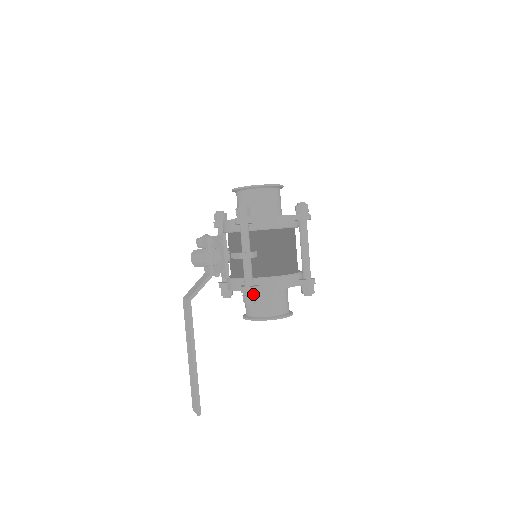
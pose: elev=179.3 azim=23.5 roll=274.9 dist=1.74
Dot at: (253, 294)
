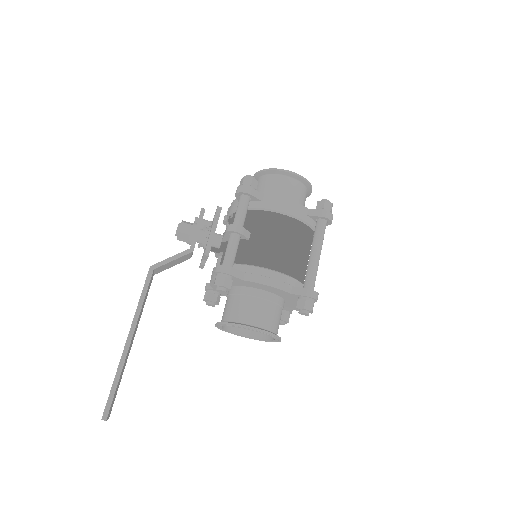
Dot at: (227, 277)
